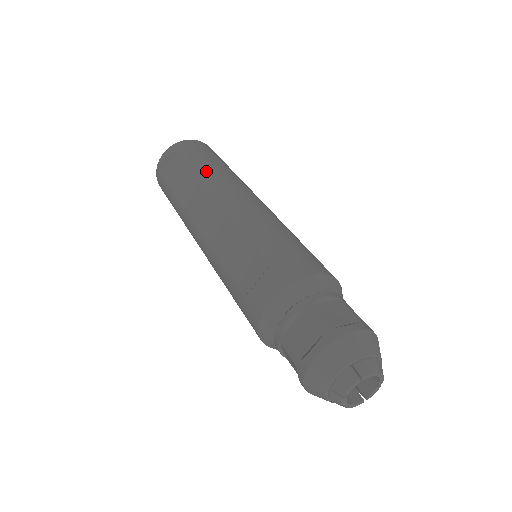
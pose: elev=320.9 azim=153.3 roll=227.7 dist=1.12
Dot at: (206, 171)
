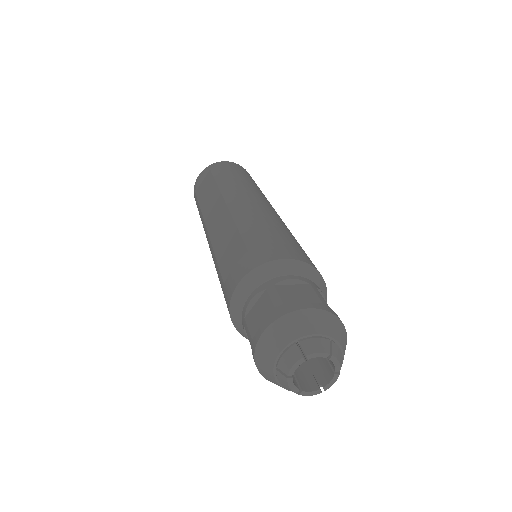
Dot at: (226, 182)
